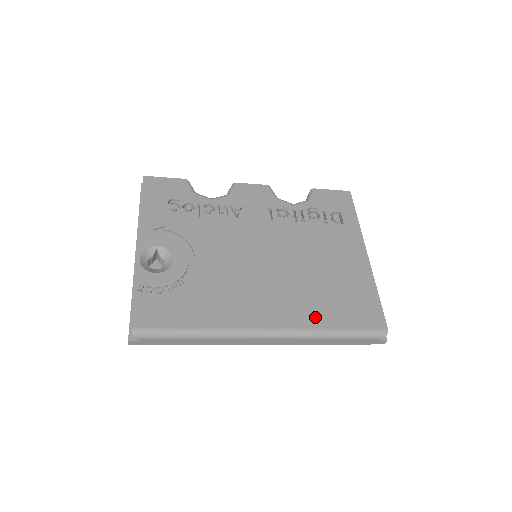
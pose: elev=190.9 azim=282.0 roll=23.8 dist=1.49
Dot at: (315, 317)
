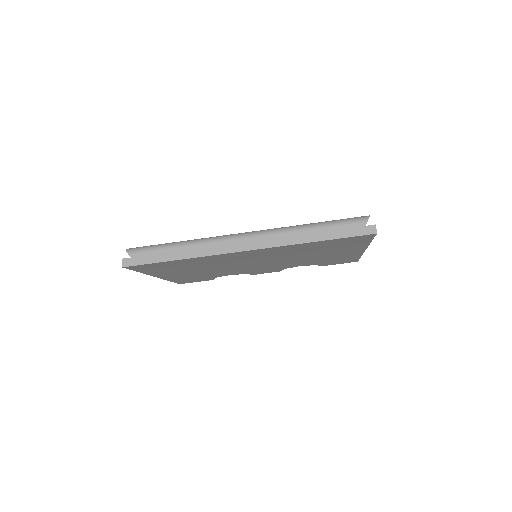
Dot at: occluded
